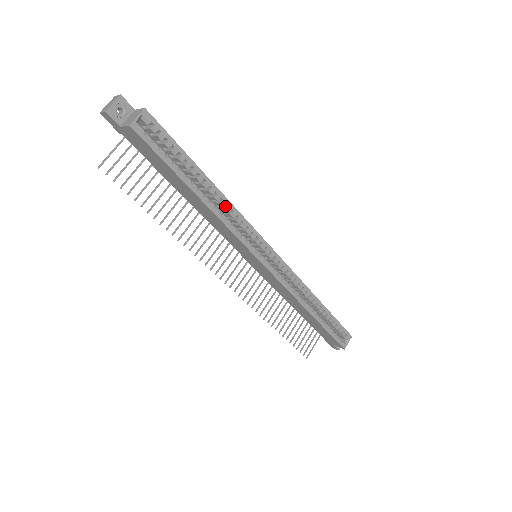
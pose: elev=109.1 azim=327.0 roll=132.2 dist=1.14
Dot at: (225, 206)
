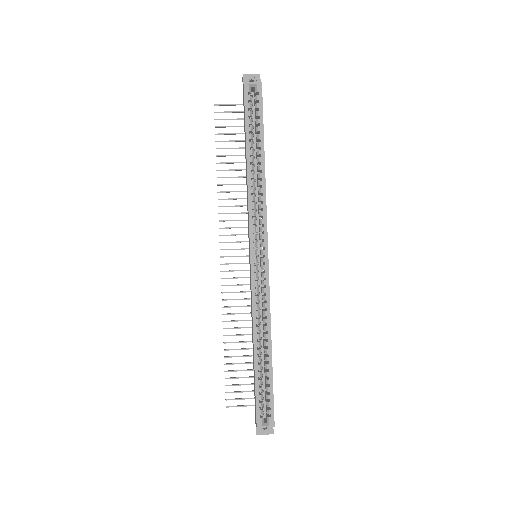
Dot at: (261, 188)
